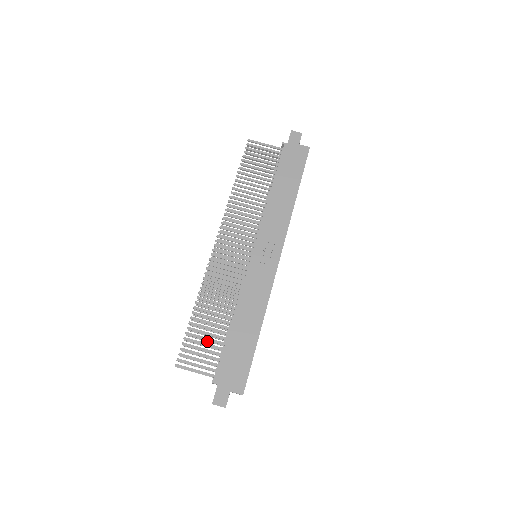
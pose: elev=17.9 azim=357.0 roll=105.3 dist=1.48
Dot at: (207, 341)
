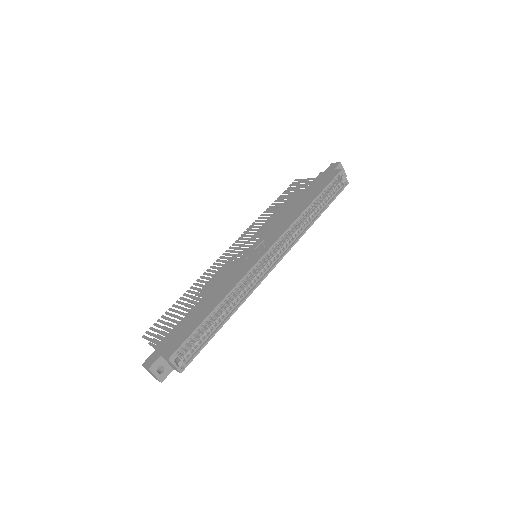
Dot at: occluded
